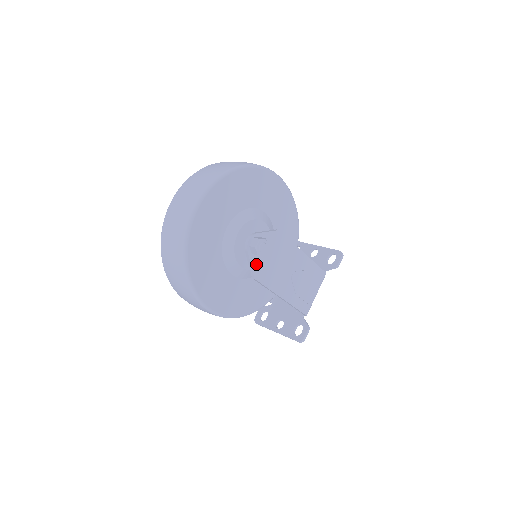
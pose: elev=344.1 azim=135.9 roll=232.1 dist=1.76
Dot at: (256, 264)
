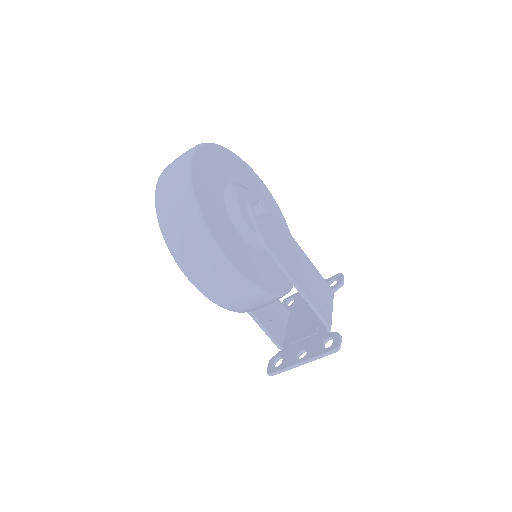
Dot at: (263, 230)
